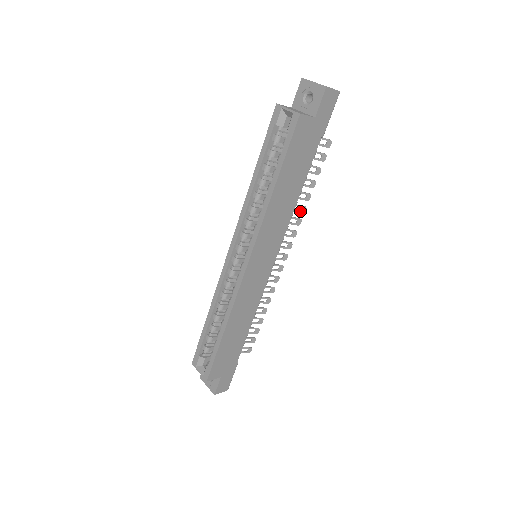
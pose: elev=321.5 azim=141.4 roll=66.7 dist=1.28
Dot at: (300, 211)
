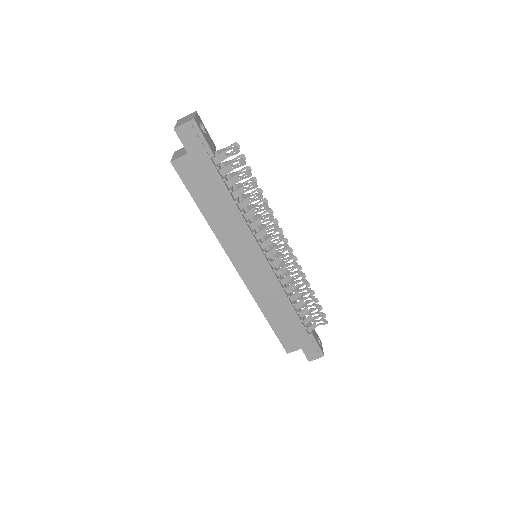
Dot at: (264, 209)
